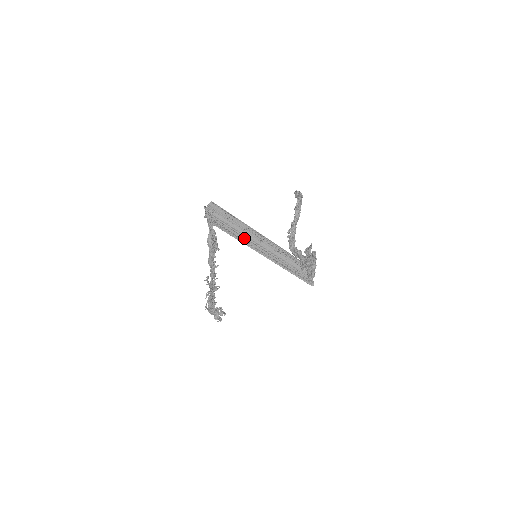
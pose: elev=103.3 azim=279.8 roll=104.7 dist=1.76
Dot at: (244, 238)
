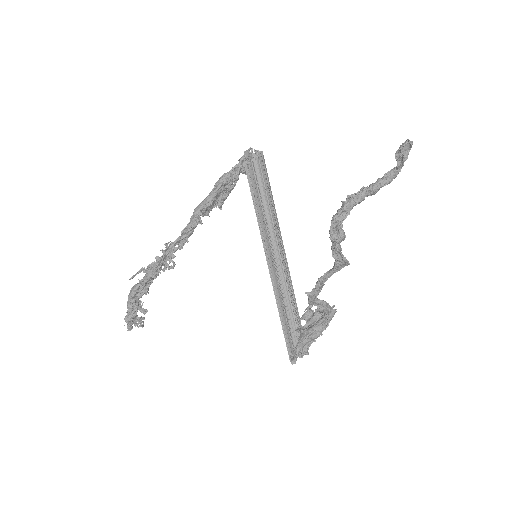
Dot at: (262, 220)
